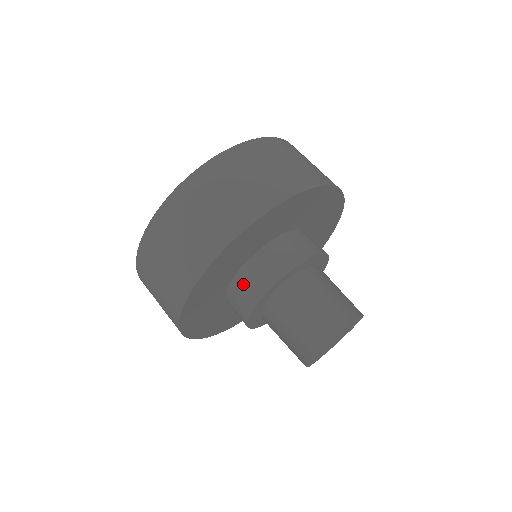
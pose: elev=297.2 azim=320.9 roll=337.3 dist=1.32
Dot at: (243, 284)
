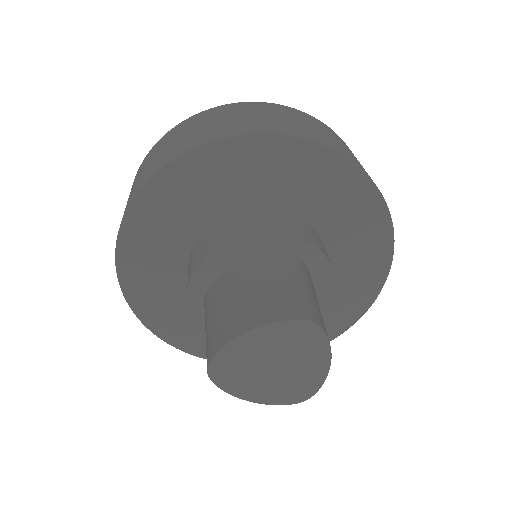
Dot at: (267, 216)
